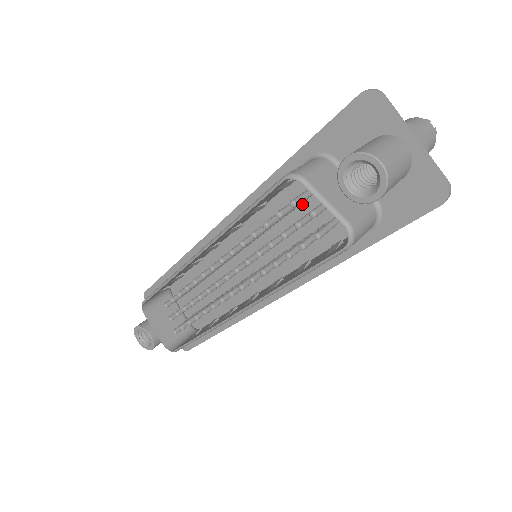
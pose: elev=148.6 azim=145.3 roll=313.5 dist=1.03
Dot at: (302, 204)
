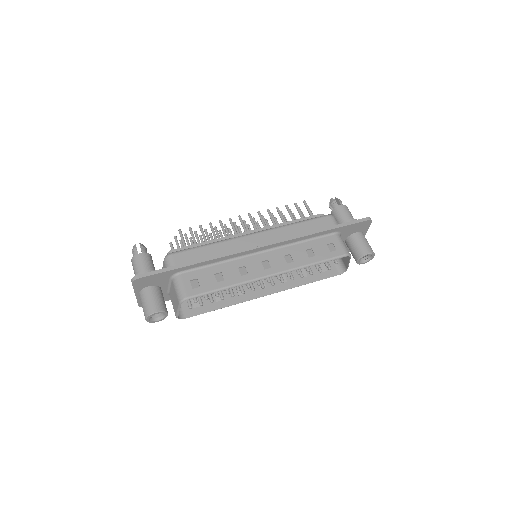
Dot at: occluded
